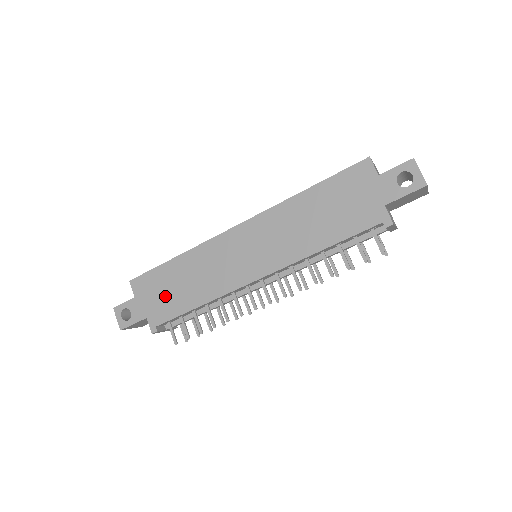
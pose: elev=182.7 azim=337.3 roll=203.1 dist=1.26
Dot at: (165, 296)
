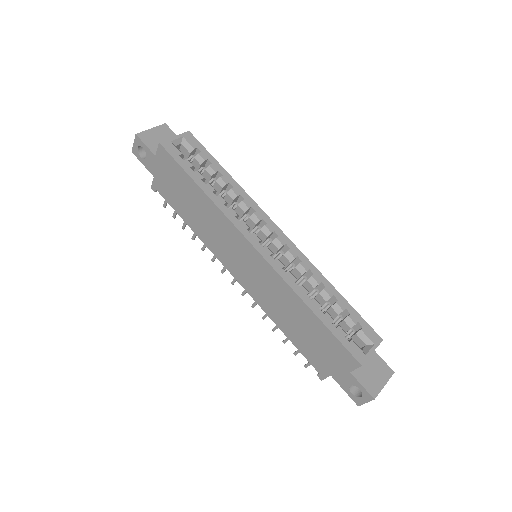
Dot at: (175, 190)
